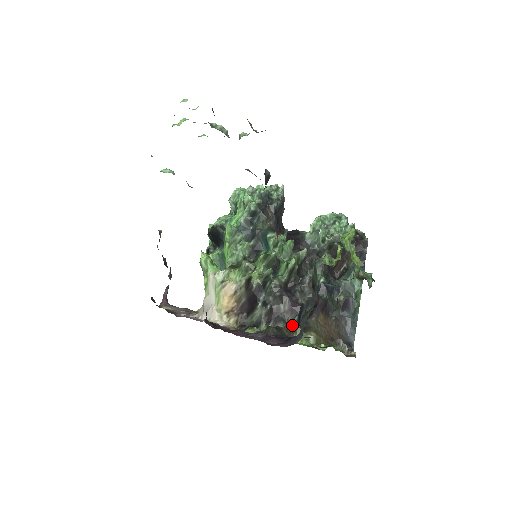
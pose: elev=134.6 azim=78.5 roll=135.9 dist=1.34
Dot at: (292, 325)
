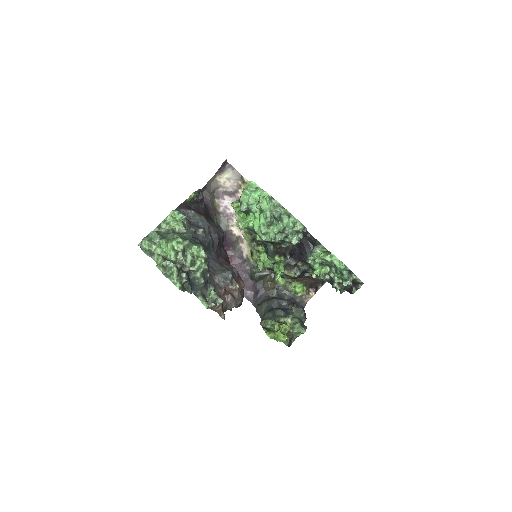
Dot at: occluded
